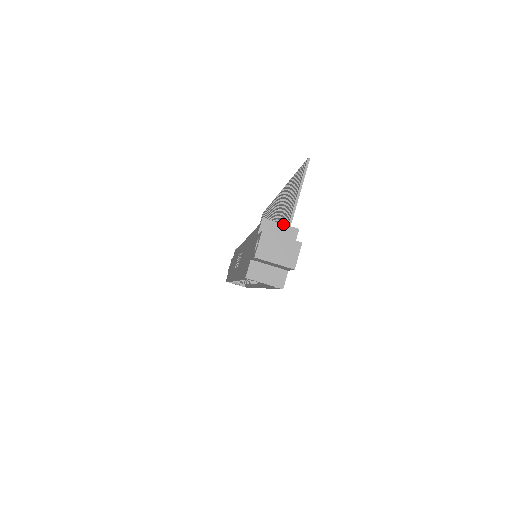
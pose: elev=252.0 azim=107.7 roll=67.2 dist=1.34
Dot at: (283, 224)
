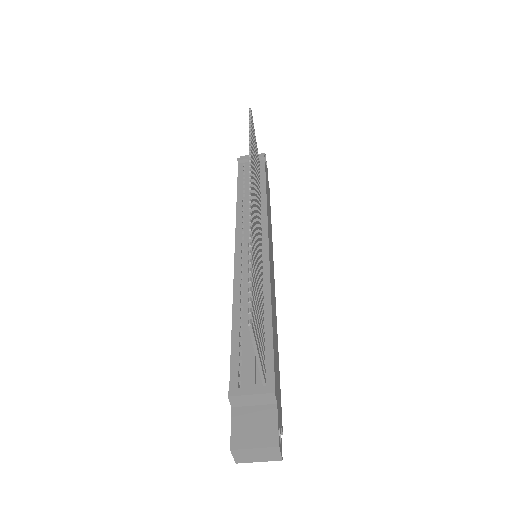
Dot at: (254, 395)
